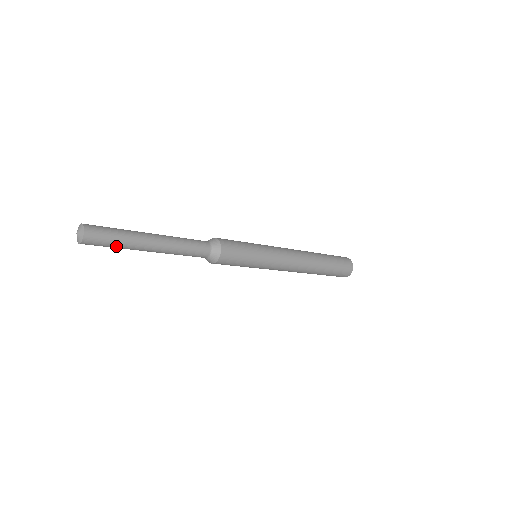
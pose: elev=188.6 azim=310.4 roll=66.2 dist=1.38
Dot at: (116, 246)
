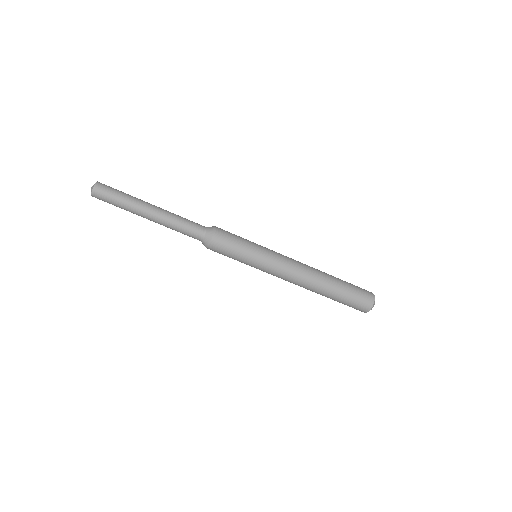
Dot at: (119, 203)
